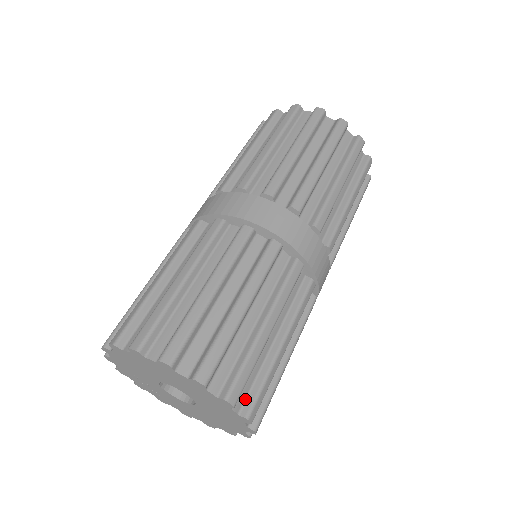
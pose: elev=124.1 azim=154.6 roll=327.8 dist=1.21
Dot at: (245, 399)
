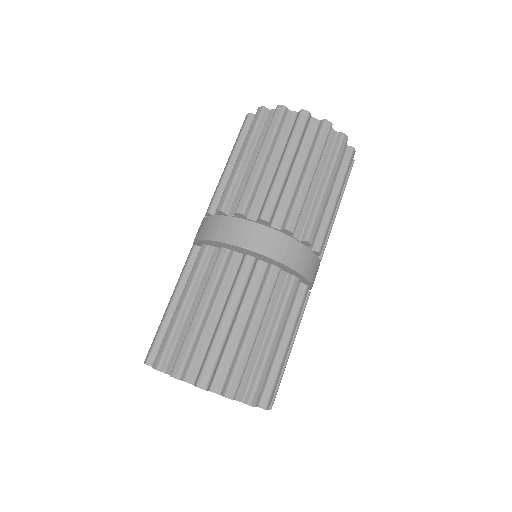
Dot at: (262, 395)
